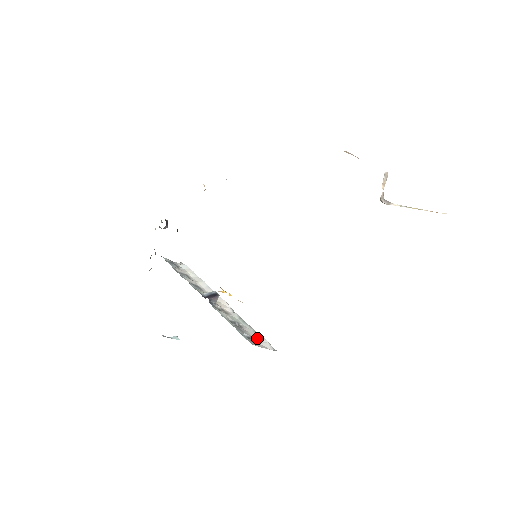
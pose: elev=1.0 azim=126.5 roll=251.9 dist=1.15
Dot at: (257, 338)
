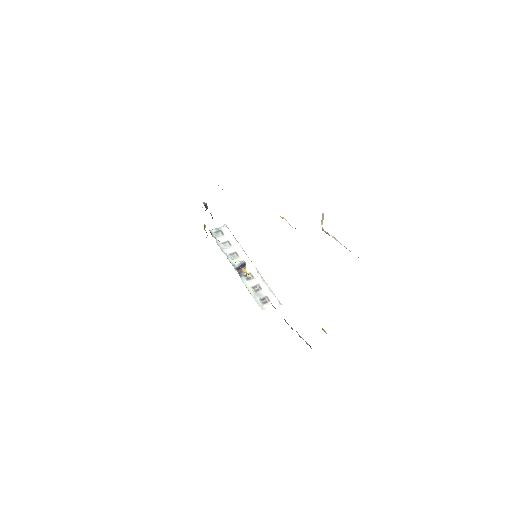
Dot at: (270, 296)
